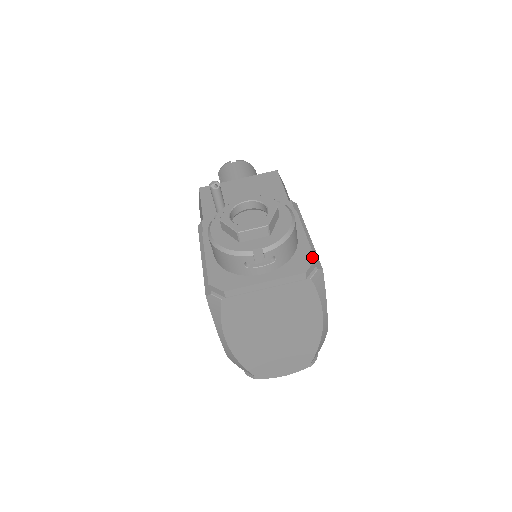
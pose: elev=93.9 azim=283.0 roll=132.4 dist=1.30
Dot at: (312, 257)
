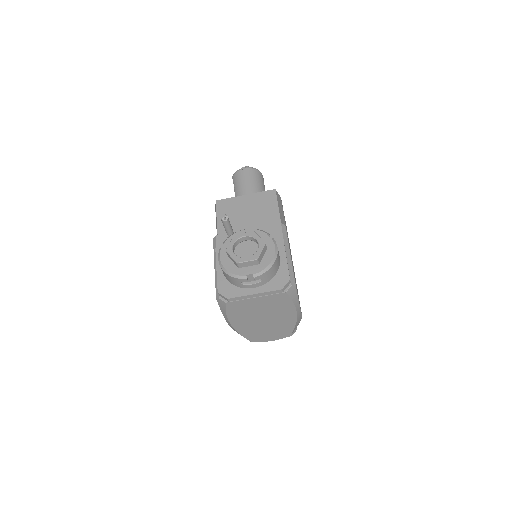
Dot at: (288, 277)
